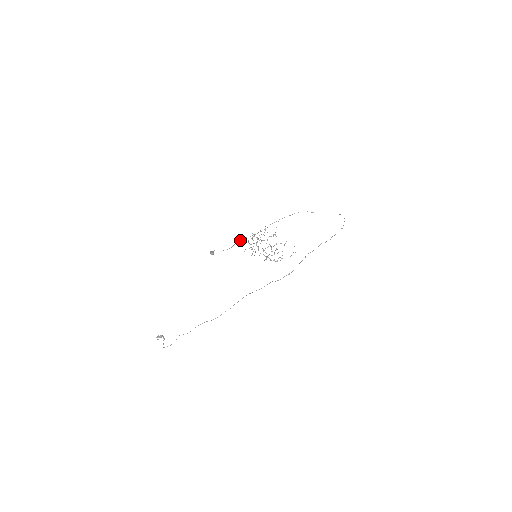
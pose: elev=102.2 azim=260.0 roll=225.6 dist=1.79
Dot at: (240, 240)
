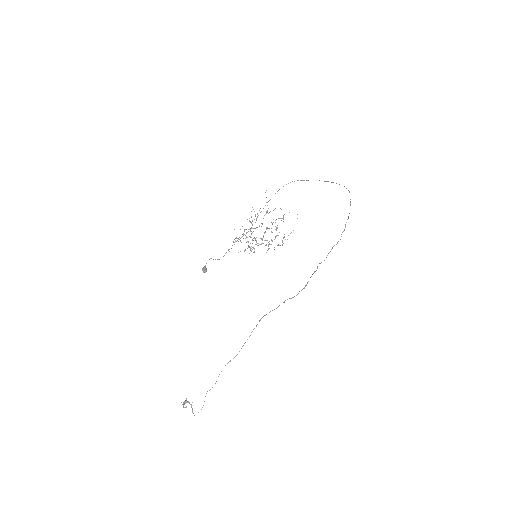
Dot at: occluded
